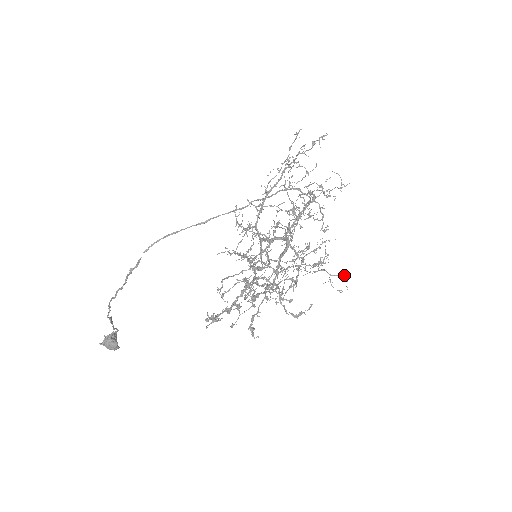
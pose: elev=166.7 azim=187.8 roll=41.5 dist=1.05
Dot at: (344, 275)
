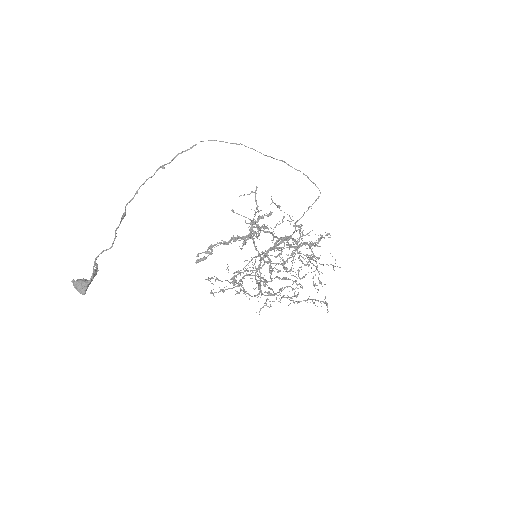
Dot at: (326, 303)
